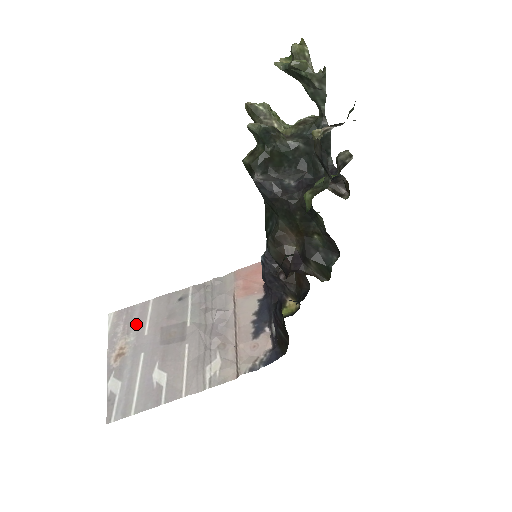
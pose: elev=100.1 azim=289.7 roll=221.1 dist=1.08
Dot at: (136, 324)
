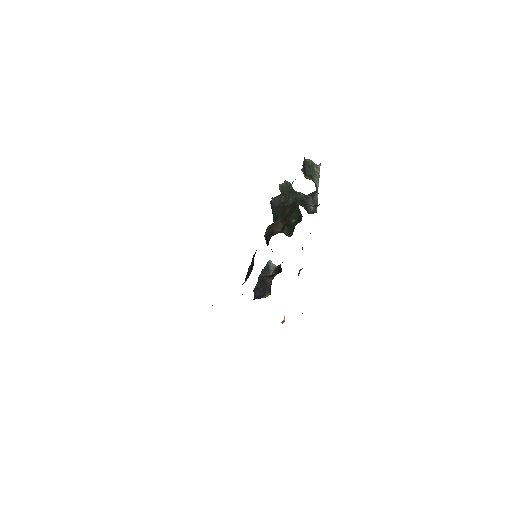
Dot at: occluded
